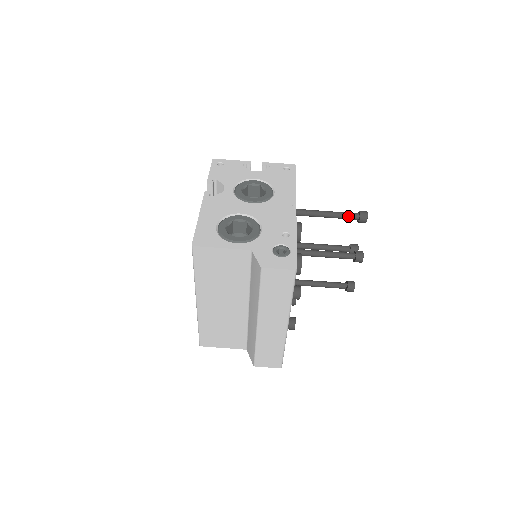
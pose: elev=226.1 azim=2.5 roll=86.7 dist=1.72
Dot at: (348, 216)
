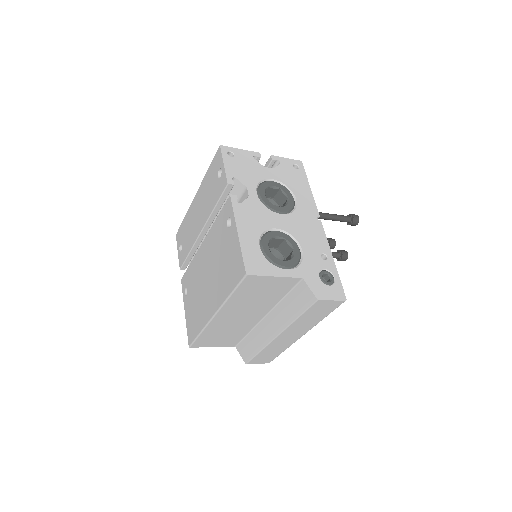
Dot at: (343, 219)
